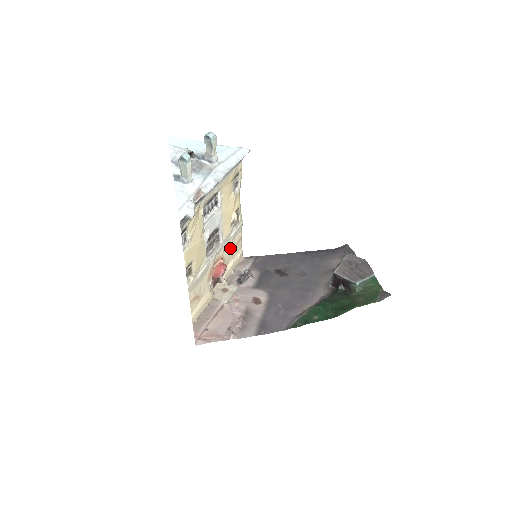
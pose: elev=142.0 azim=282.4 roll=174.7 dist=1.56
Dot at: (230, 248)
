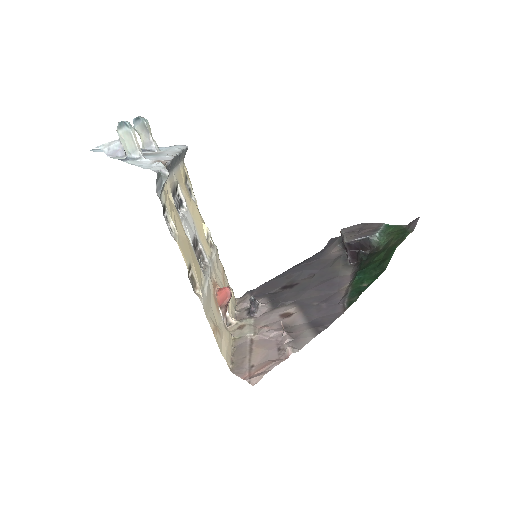
Dot at: (219, 277)
